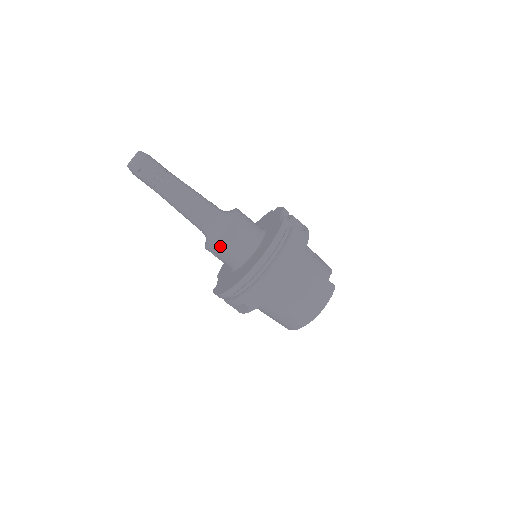
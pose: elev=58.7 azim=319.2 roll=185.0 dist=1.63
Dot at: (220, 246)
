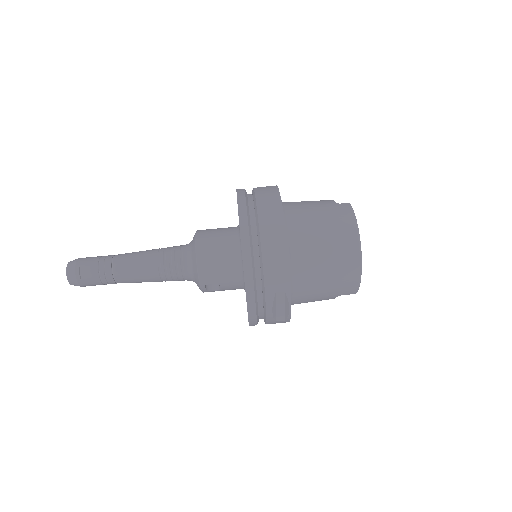
Dot at: (206, 268)
